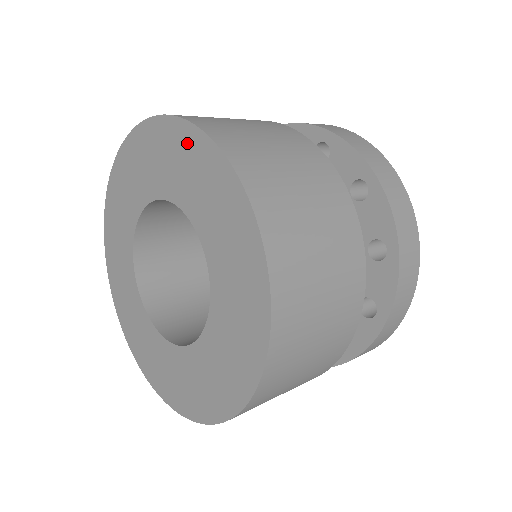
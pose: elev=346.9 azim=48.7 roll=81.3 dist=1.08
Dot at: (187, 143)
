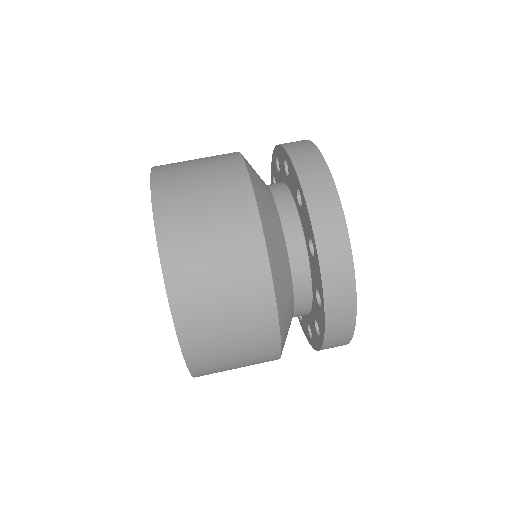
Dot at: occluded
